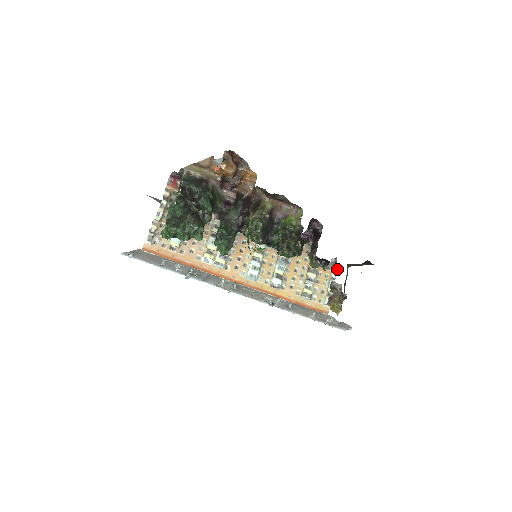
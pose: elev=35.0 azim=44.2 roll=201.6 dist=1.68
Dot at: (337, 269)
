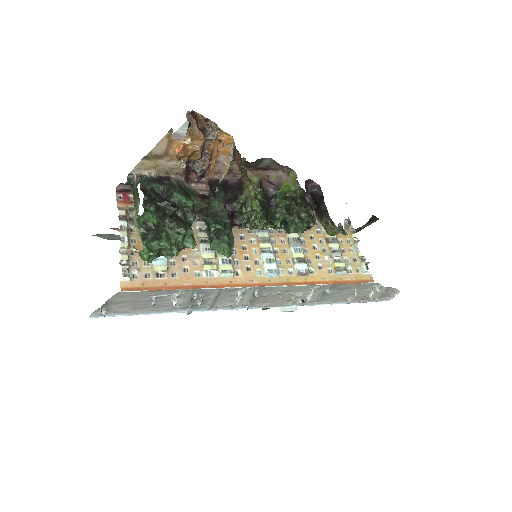
Dot at: (355, 230)
